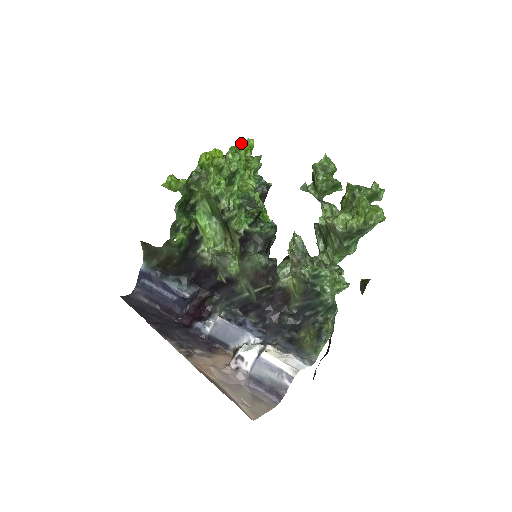
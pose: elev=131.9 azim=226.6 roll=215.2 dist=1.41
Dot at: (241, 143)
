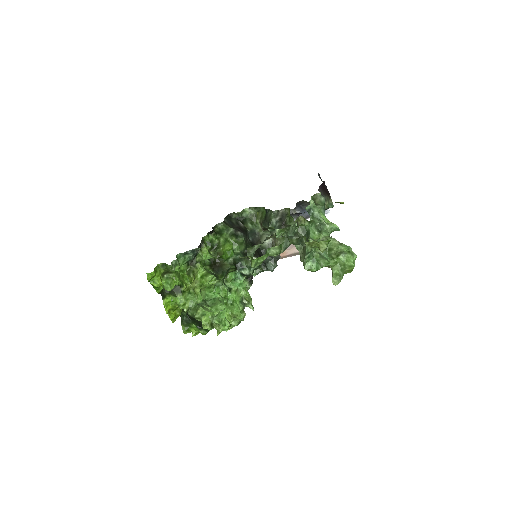
Dot at: occluded
